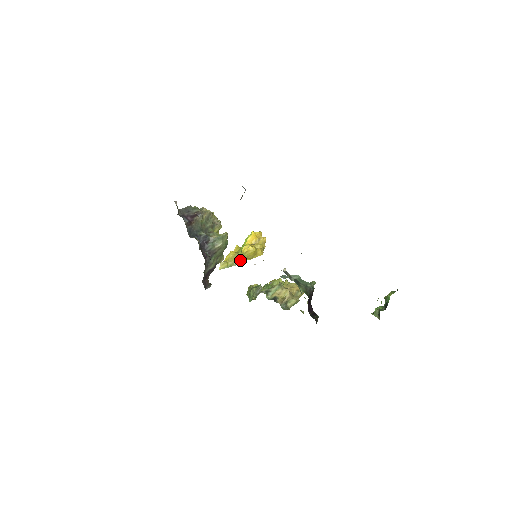
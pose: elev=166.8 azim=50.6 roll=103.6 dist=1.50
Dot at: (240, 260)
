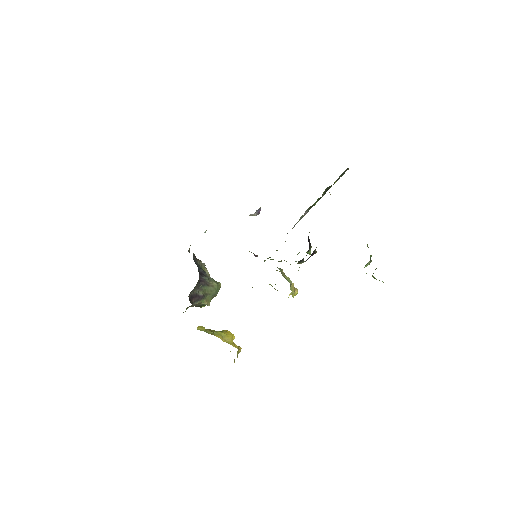
Dot at: (218, 334)
